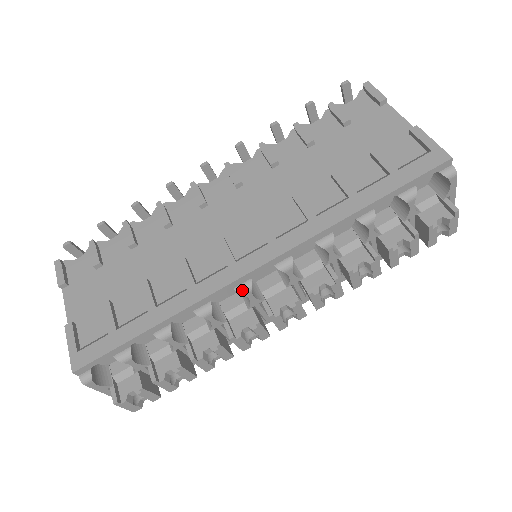
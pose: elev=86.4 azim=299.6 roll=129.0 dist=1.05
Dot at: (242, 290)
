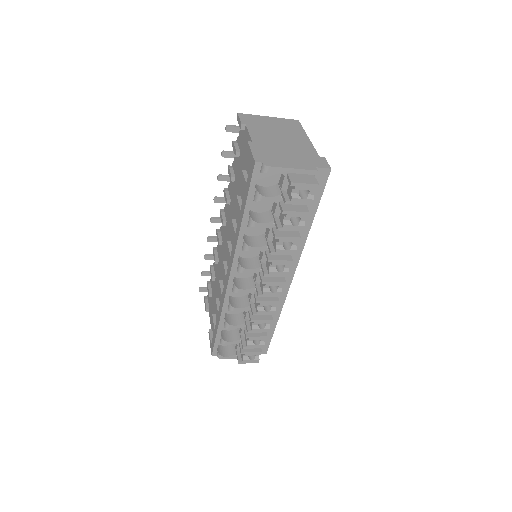
Dot at: (234, 291)
